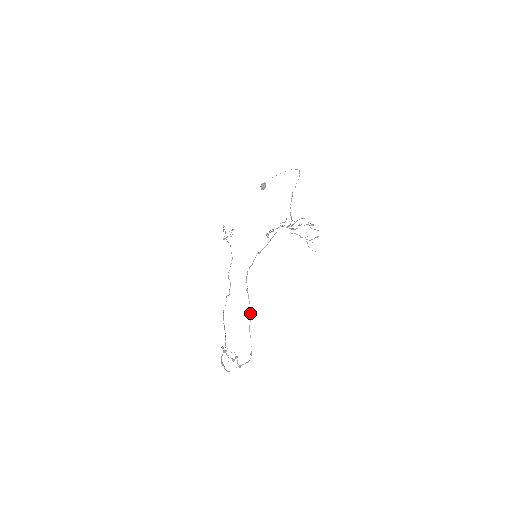
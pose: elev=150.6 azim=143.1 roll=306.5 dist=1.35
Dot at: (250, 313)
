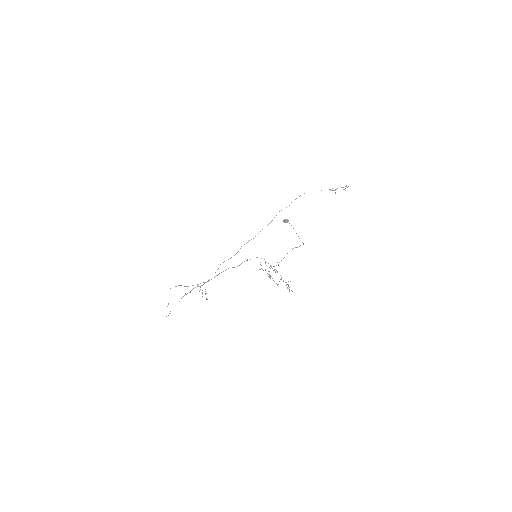
Dot at: (168, 303)
